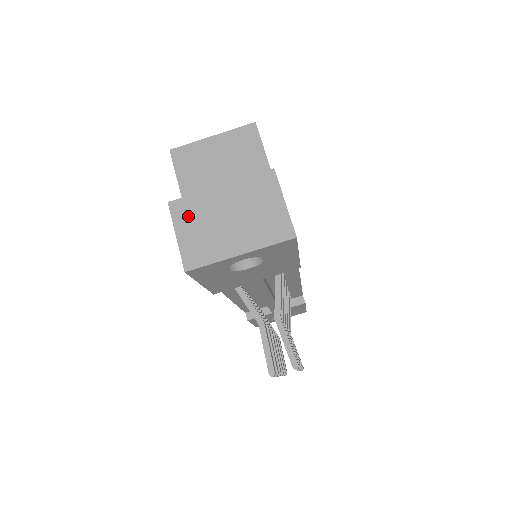
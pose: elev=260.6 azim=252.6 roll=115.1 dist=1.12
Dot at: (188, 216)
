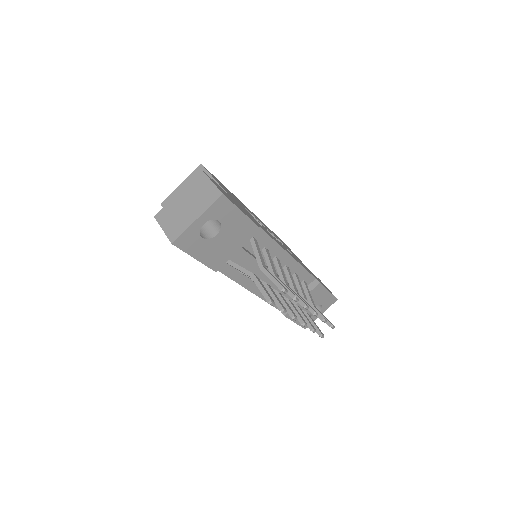
Dot at: (166, 217)
